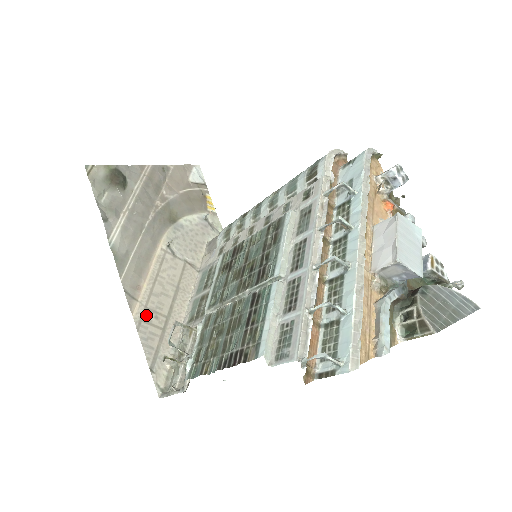
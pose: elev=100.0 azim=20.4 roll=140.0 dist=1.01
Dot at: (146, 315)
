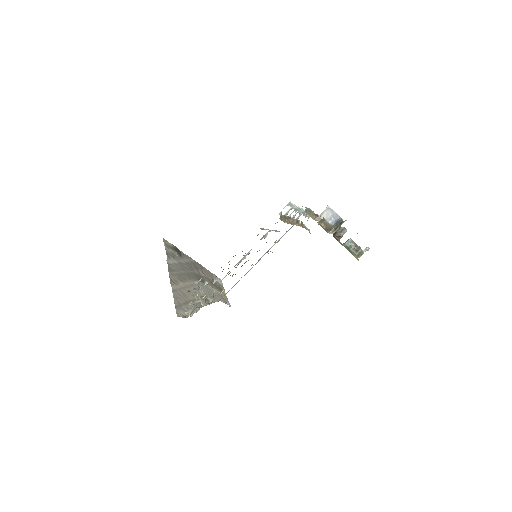
Dot at: (179, 291)
